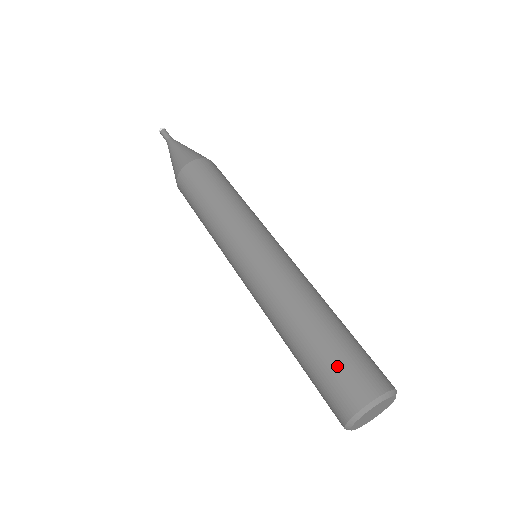
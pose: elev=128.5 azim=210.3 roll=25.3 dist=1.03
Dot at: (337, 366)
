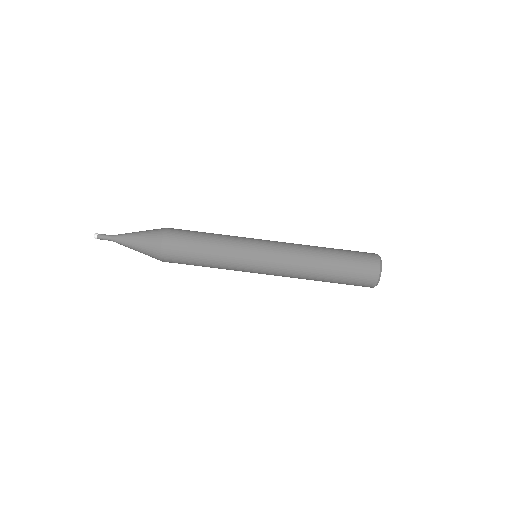
Dot at: occluded
